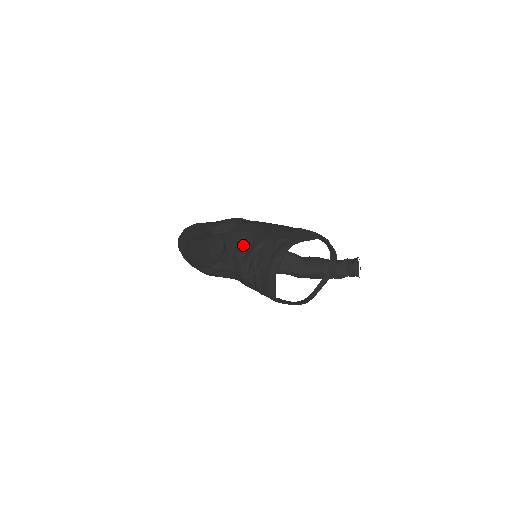
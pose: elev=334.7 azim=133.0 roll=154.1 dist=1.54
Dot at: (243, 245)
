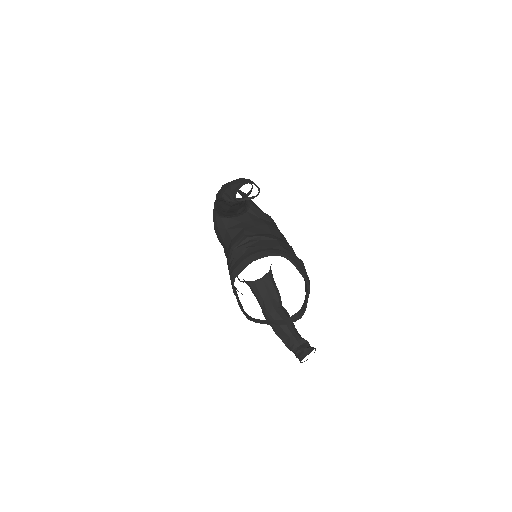
Dot at: (257, 230)
